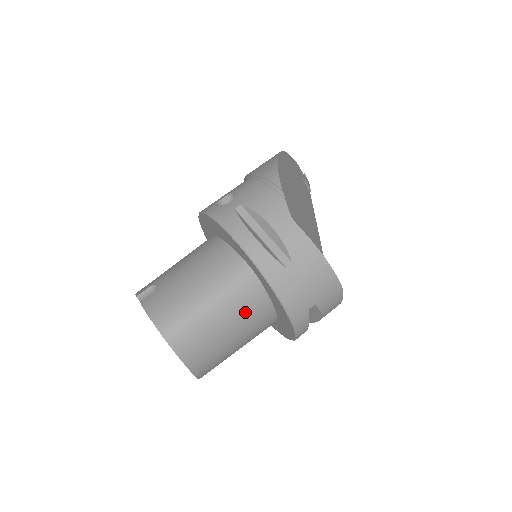
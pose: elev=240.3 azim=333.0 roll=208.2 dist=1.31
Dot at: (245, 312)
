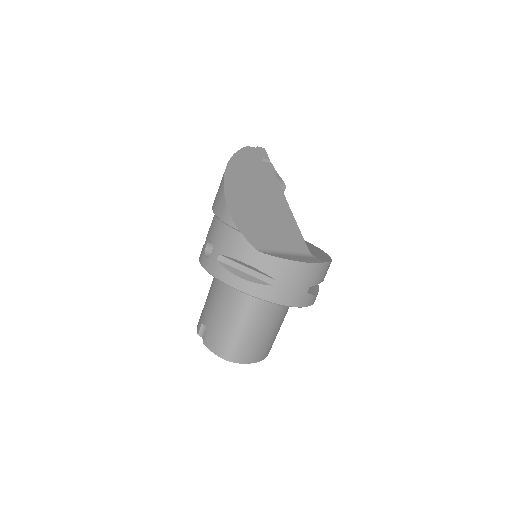
Dot at: (267, 315)
